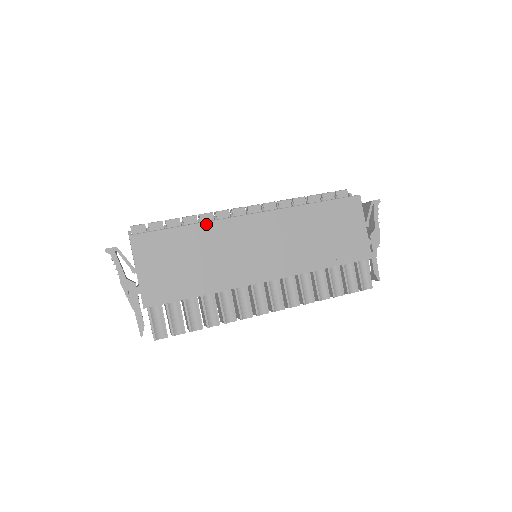
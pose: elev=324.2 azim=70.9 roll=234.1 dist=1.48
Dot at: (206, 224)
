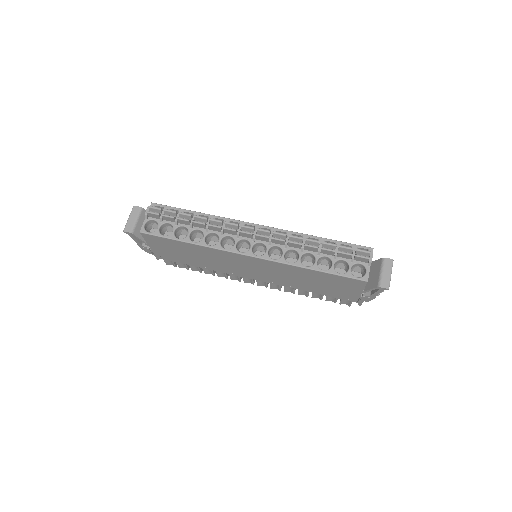
Dot at: (205, 247)
